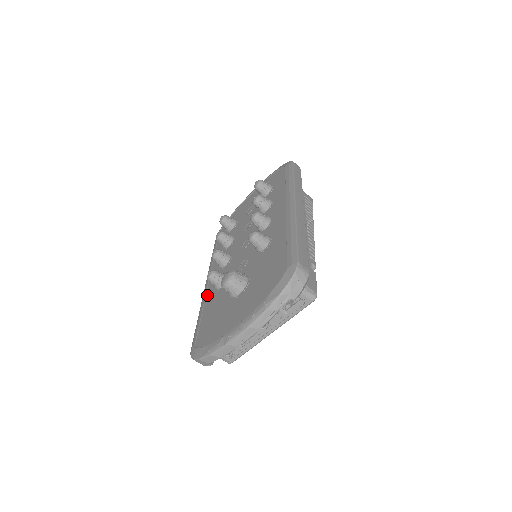
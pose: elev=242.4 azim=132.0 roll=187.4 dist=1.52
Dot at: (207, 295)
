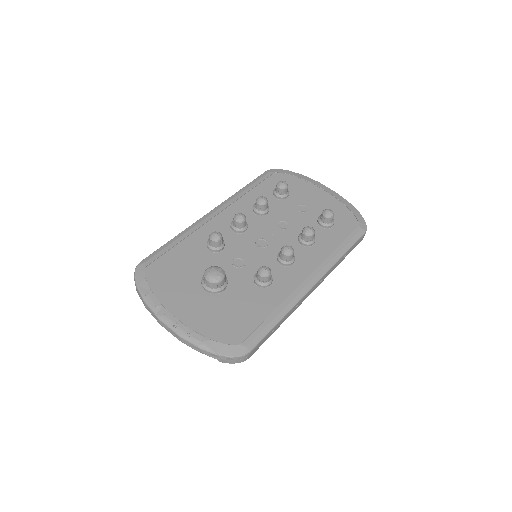
Dot at: (199, 230)
